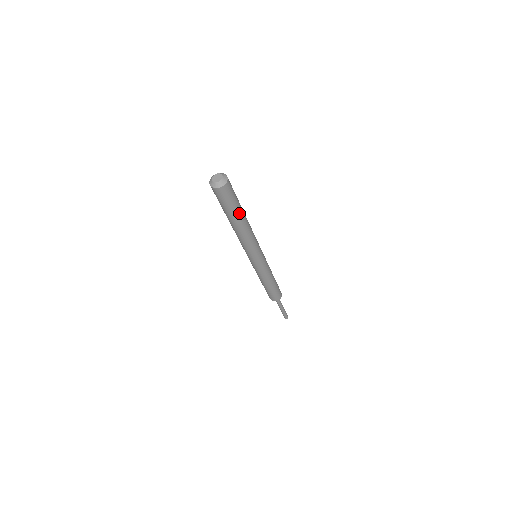
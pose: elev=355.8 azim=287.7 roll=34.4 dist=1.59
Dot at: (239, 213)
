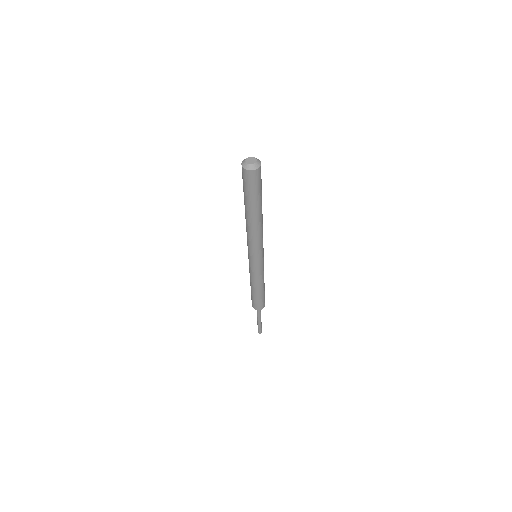
Dot at: (260, 203)
